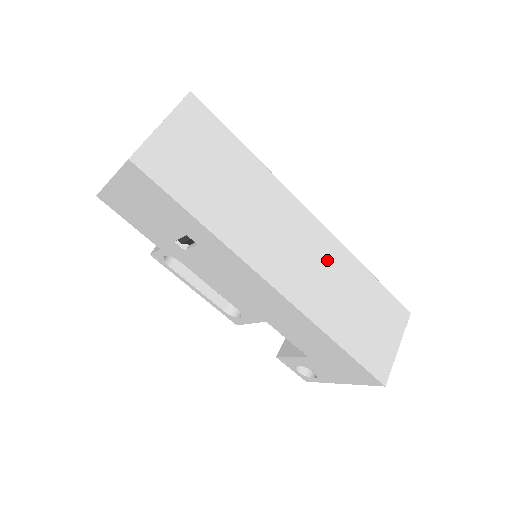
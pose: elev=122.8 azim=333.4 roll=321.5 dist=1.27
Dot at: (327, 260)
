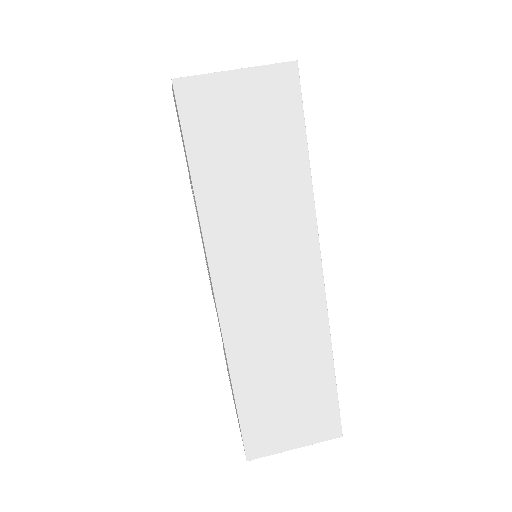
Dot at: (296, 318)
